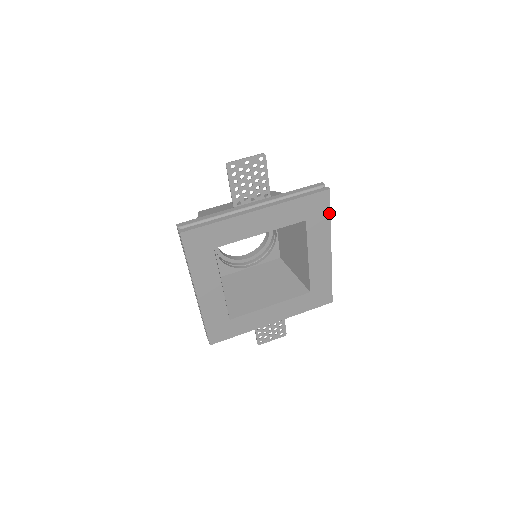
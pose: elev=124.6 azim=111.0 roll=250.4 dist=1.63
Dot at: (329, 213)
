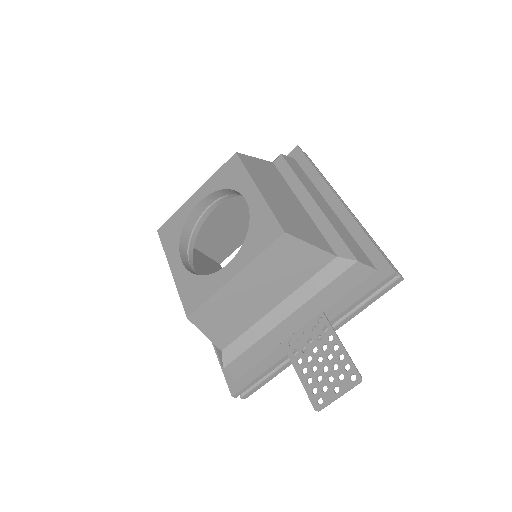
Dot at: occluded
